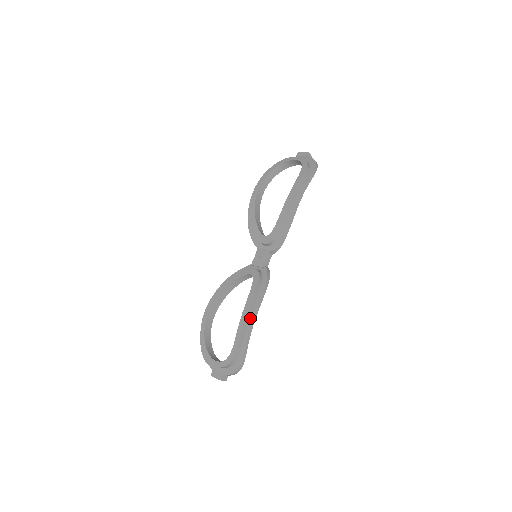
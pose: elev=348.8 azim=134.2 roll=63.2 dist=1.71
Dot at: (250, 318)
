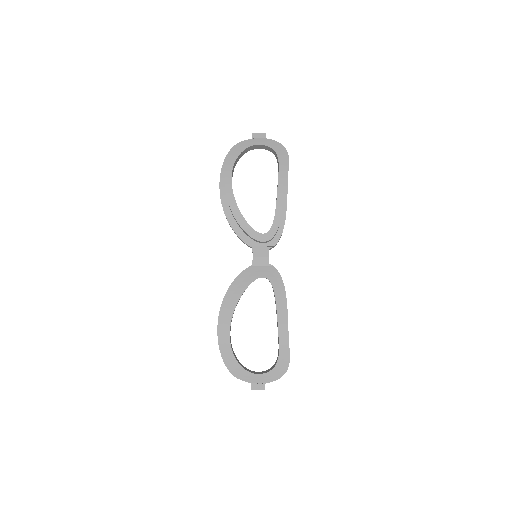
Dot at: (284, 321)
